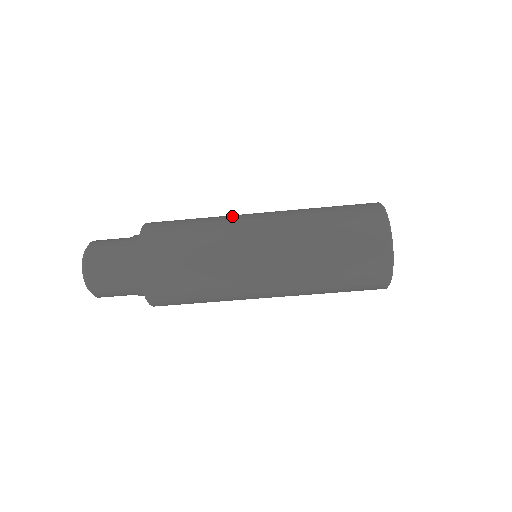
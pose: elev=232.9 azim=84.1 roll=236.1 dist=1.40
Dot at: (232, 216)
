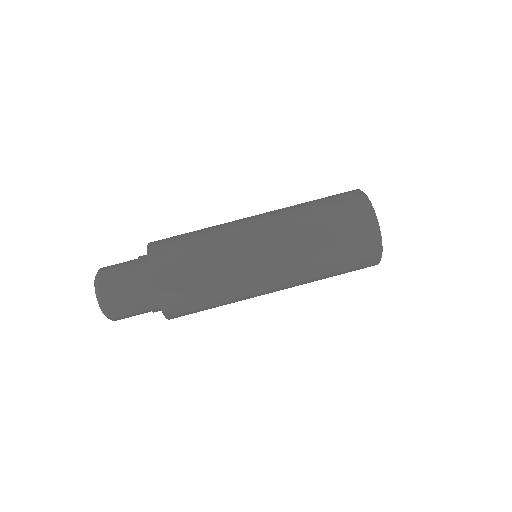
Dot at: occluded
